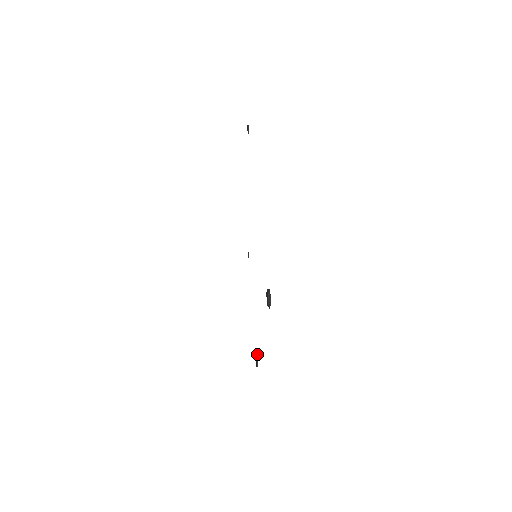
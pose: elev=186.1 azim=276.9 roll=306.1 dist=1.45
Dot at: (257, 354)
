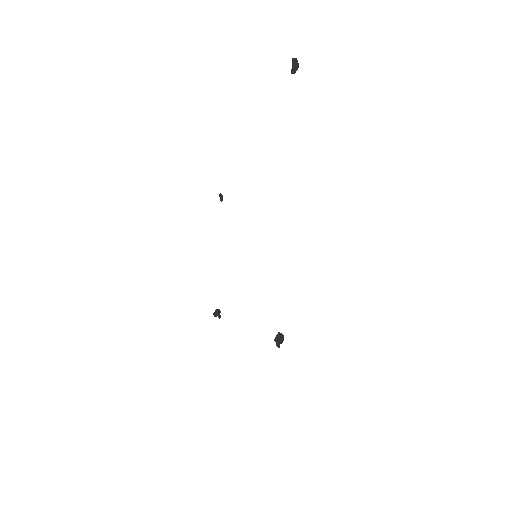
Dot at: (220, 312)
